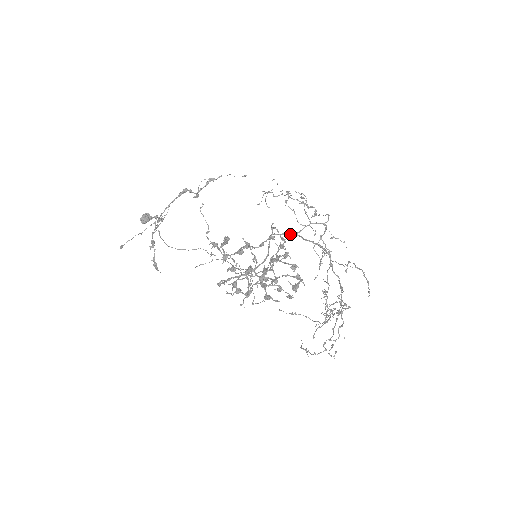
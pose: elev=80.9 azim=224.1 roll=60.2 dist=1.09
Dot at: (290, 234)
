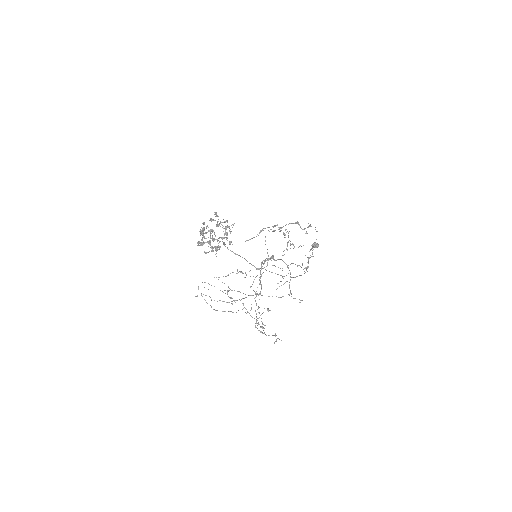
Dot at: (273, 258)
